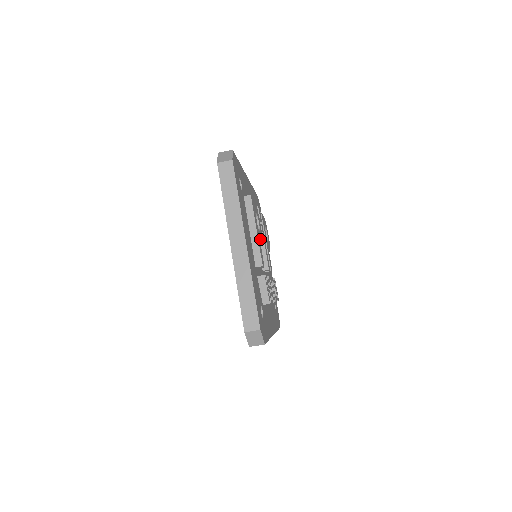
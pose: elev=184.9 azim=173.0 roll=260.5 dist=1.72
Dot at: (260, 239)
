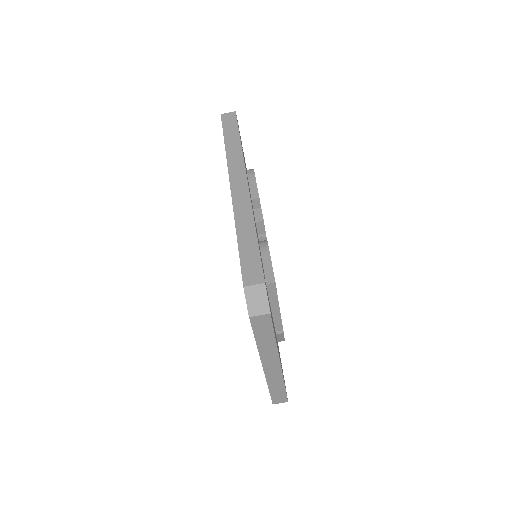
Dot at: occluded
